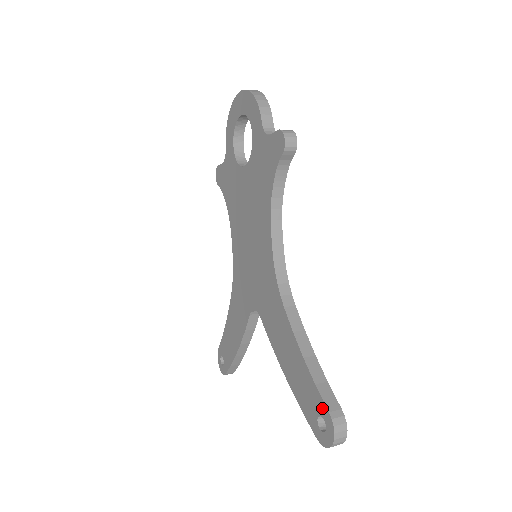
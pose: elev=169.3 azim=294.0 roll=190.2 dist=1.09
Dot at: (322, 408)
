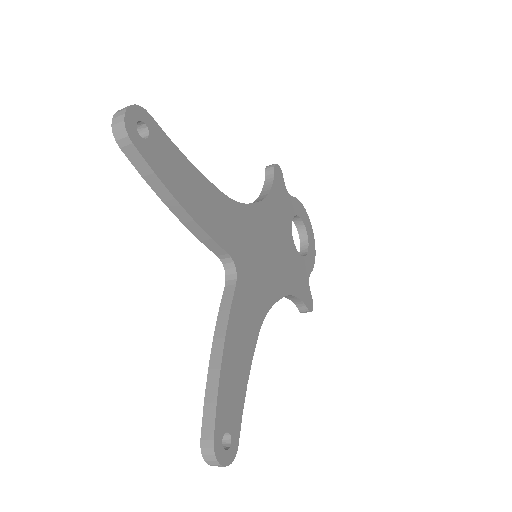
Dot at: occluded
